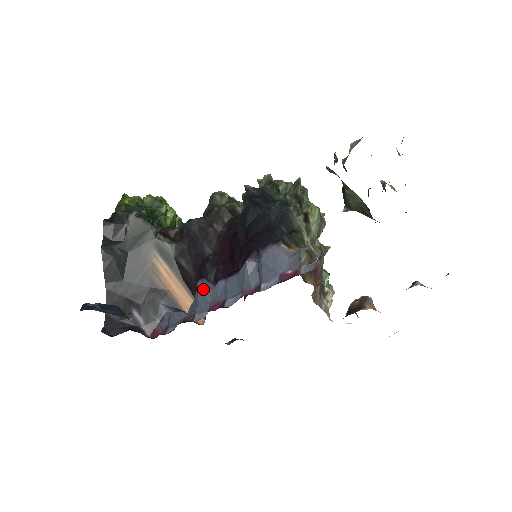
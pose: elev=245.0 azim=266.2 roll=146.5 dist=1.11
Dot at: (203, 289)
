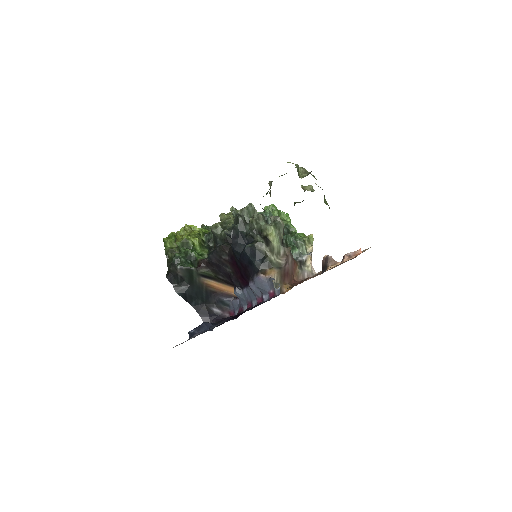
Dot at: (238, 295)
